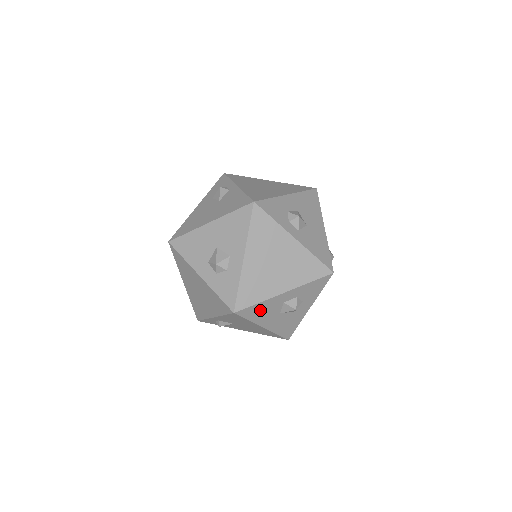
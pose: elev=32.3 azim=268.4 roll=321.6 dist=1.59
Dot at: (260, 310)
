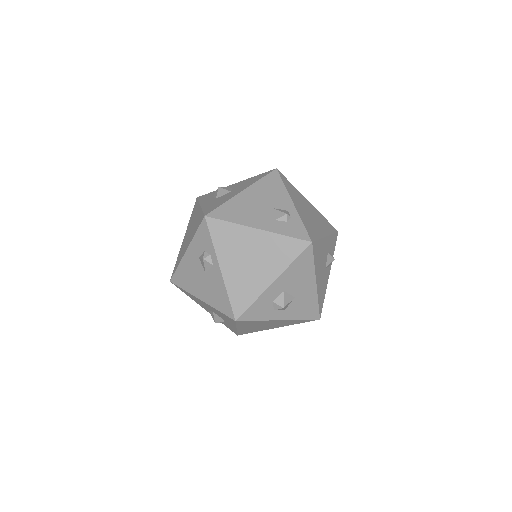
Dot at: occluded
